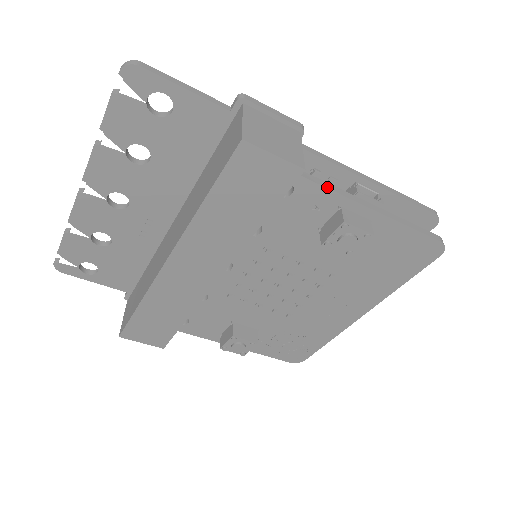
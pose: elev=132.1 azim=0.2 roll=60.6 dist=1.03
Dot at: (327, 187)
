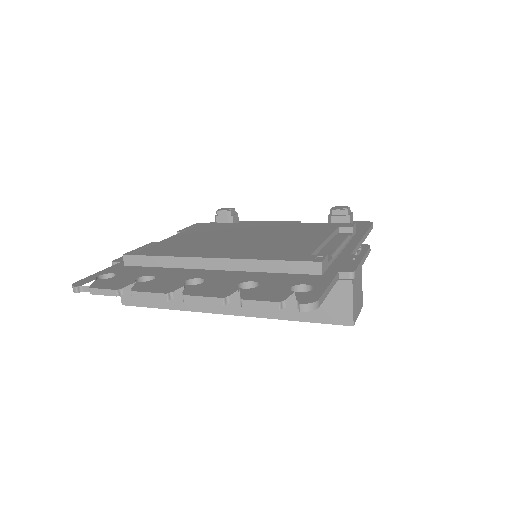
Dot at: occluded
